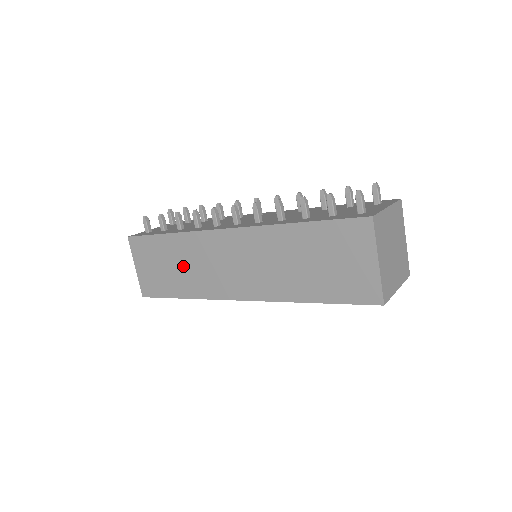
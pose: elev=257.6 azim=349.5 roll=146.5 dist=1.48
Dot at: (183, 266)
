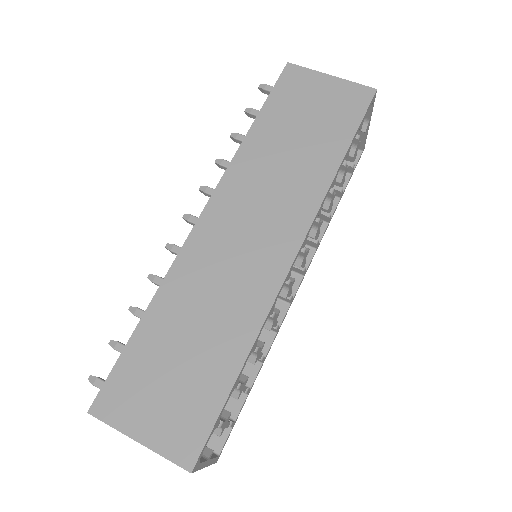
Dot at: (199, 324)
